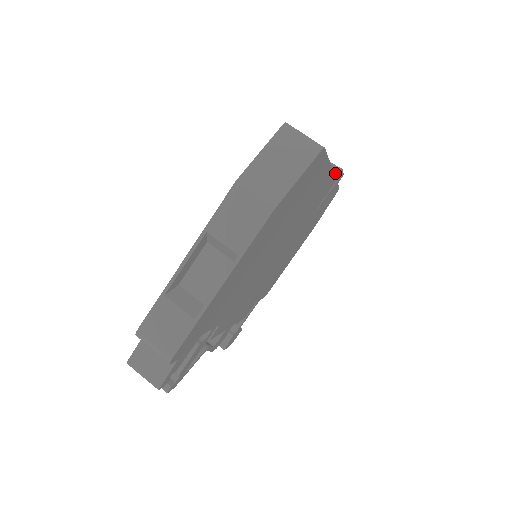
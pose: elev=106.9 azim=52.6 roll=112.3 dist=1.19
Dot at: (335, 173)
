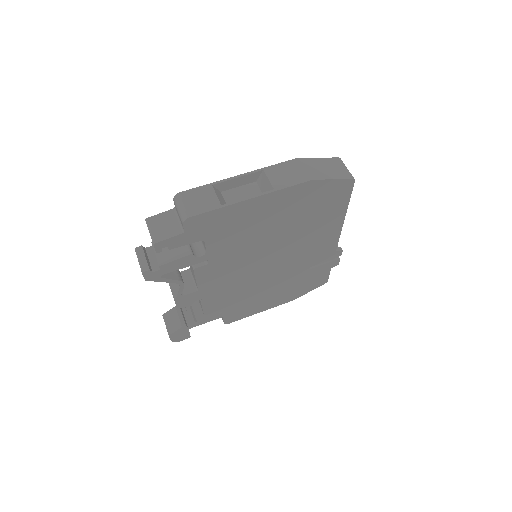
Dot at: (337, 249)
